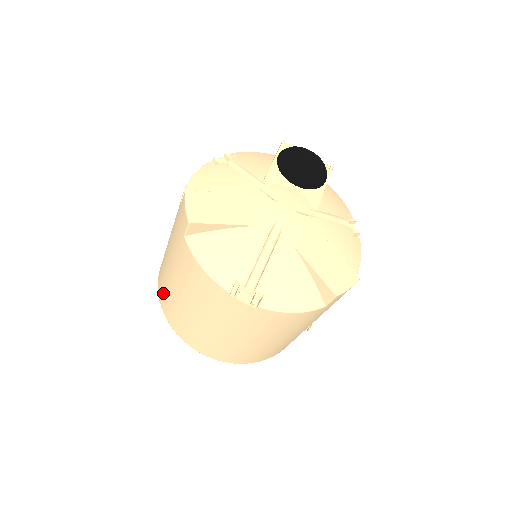
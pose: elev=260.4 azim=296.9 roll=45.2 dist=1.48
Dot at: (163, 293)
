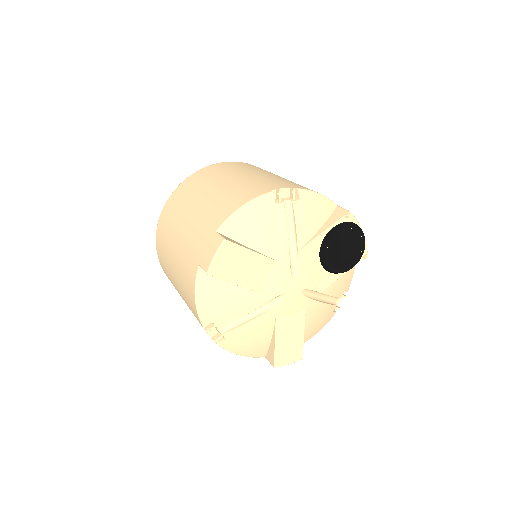
Dot at: (164, 226)
